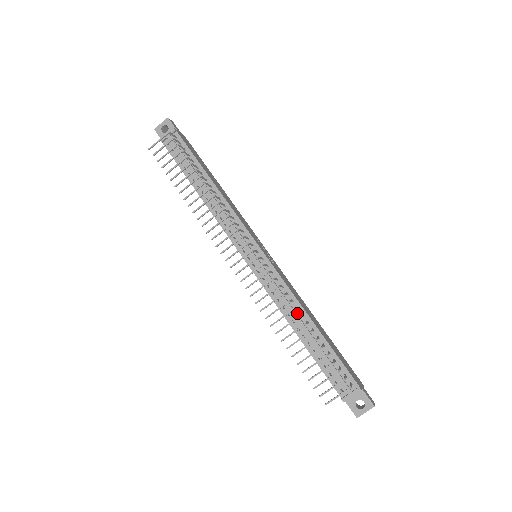
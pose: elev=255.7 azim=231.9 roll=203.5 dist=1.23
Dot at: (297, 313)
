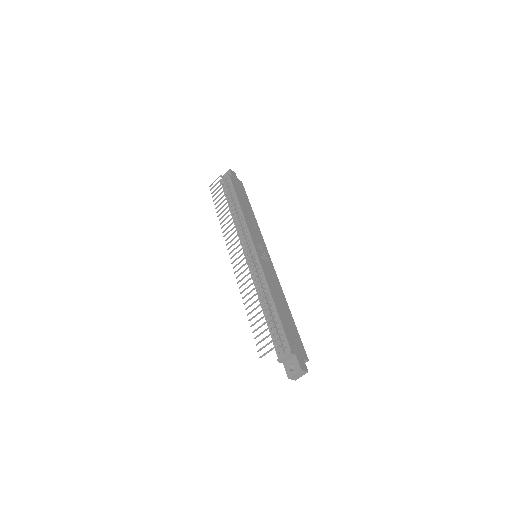
Dot at: occluded
